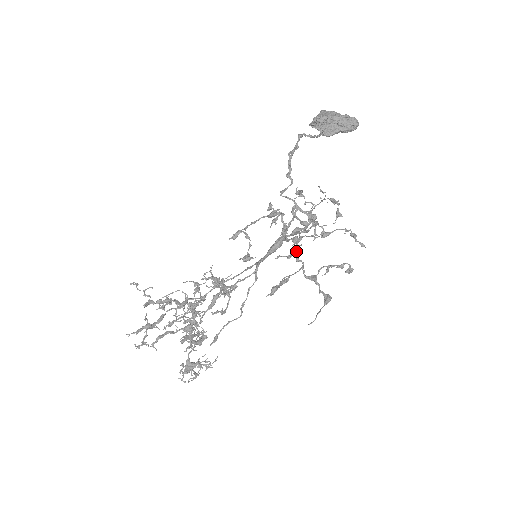
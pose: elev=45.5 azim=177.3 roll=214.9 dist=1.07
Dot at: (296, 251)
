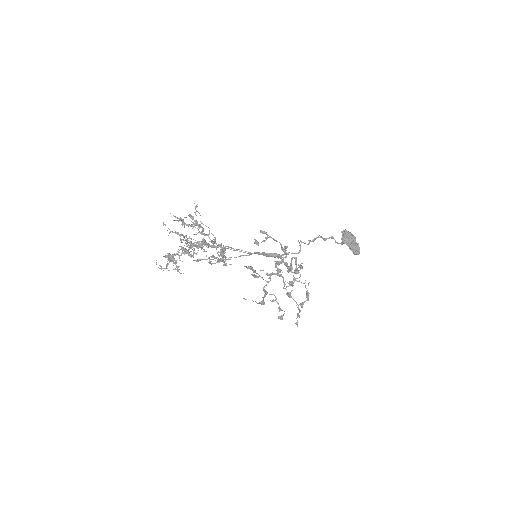
Dot at: (274, 274)
